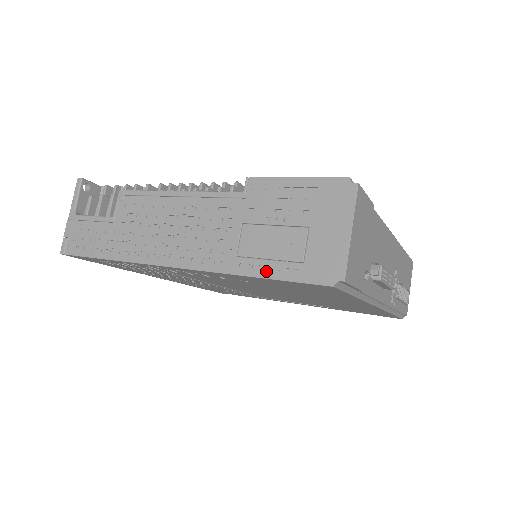
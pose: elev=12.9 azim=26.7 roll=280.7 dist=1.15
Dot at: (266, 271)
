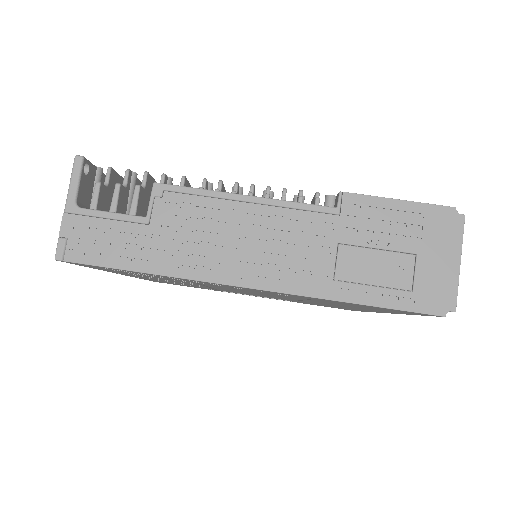
Dot at: (371, 298)
